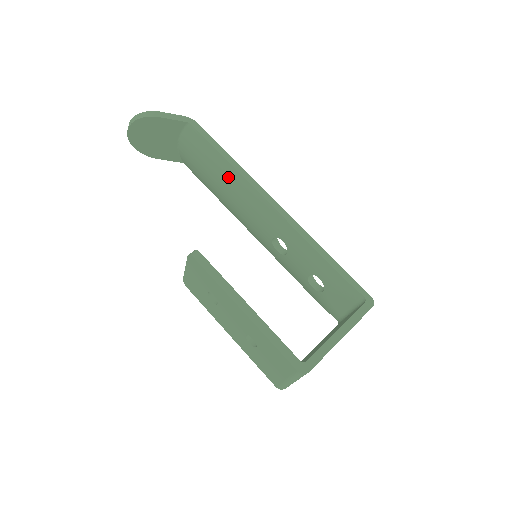
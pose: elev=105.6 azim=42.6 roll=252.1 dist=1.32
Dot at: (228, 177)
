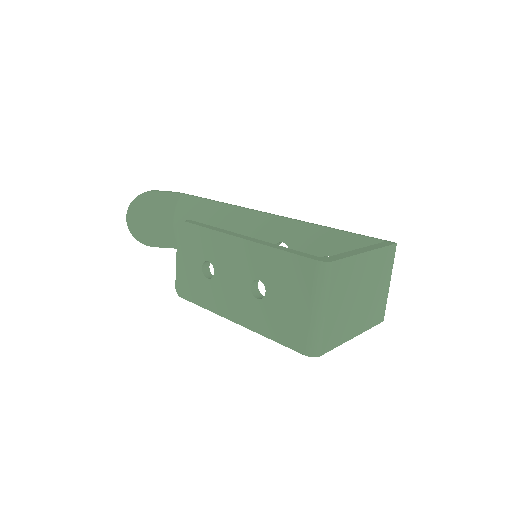
Dot at: (220, 216)
